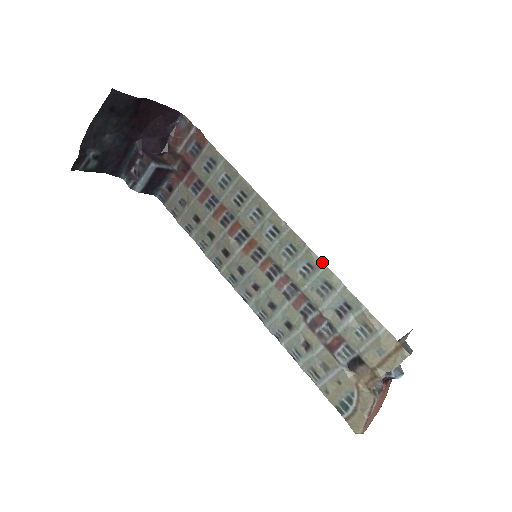
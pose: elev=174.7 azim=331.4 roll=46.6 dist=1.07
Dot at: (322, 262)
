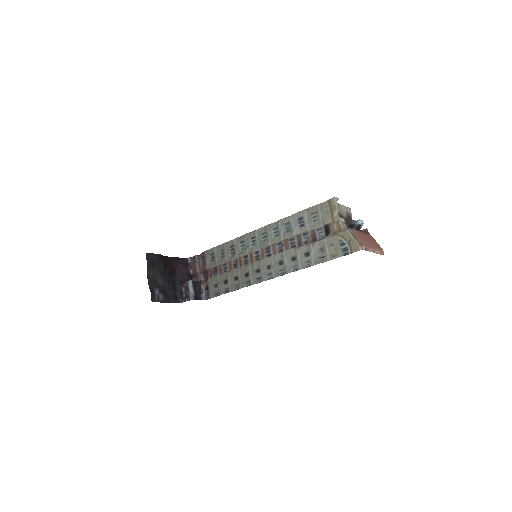
Dot at: (277, 221)
